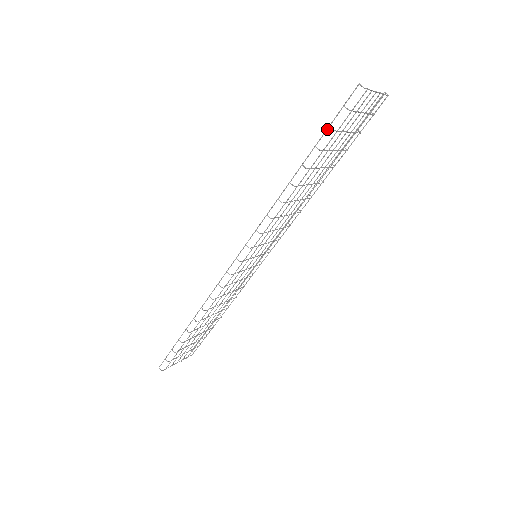
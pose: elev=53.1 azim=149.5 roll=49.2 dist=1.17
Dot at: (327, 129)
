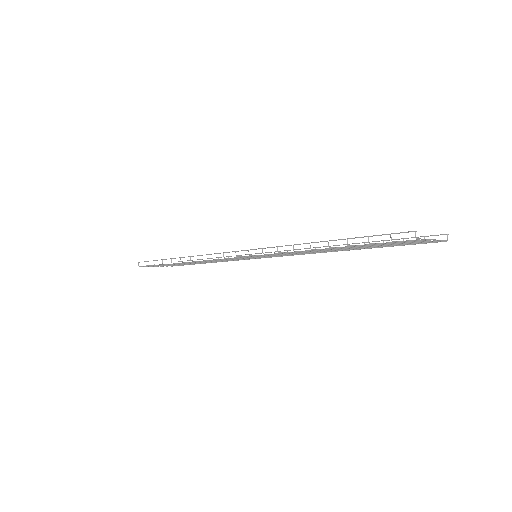
Dot at: occluded
